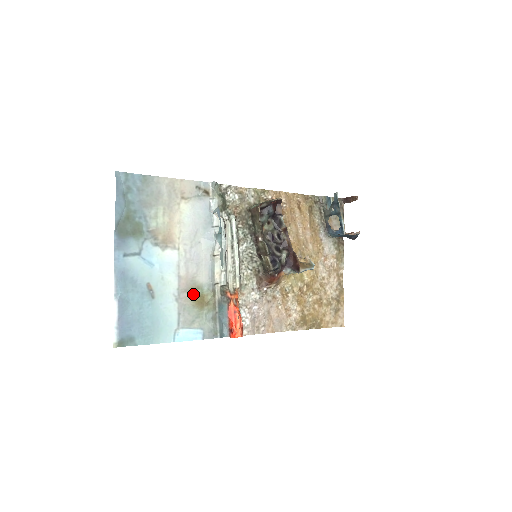
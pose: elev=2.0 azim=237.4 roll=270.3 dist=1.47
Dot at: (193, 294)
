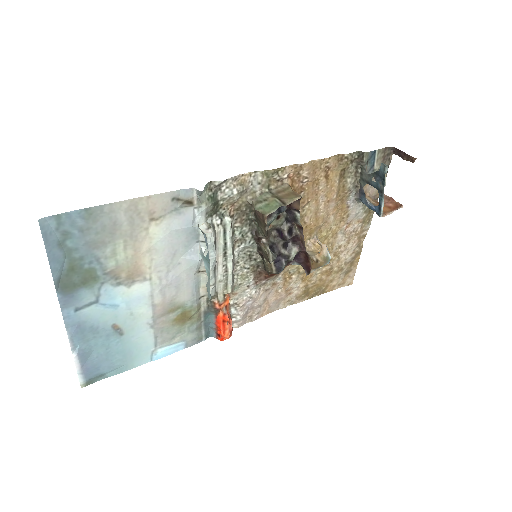
Dot at: (172, 315)
